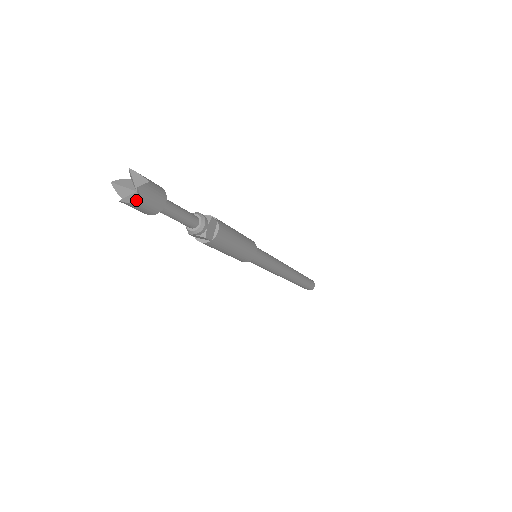
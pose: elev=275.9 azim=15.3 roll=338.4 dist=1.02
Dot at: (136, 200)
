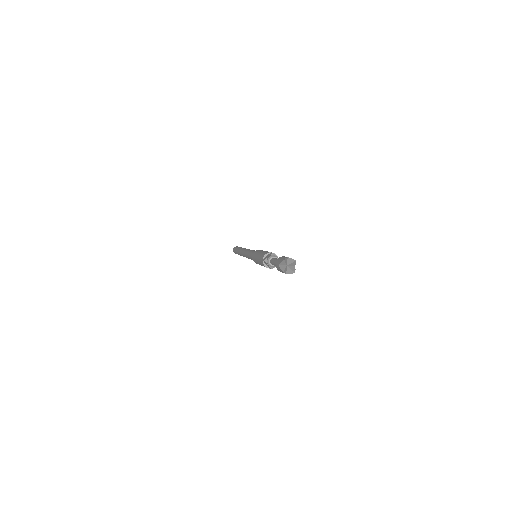
Dot at: (286, 271)
